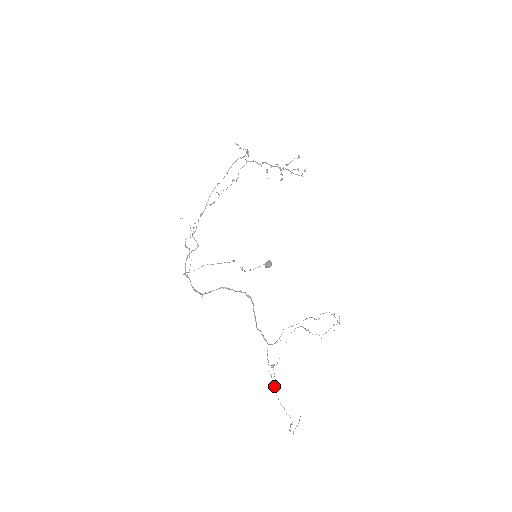
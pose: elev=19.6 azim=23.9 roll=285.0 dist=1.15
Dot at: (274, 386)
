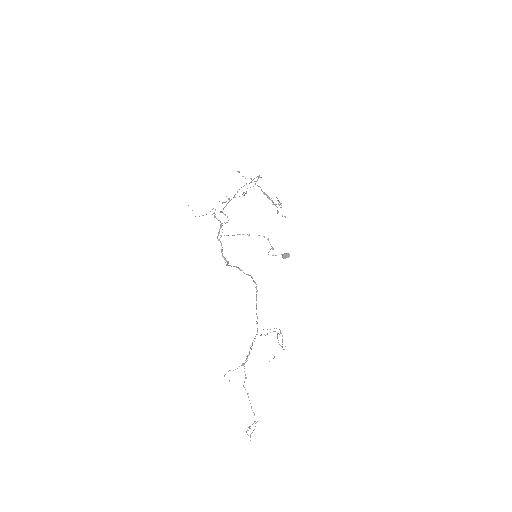
Dot at: (244, 382)
